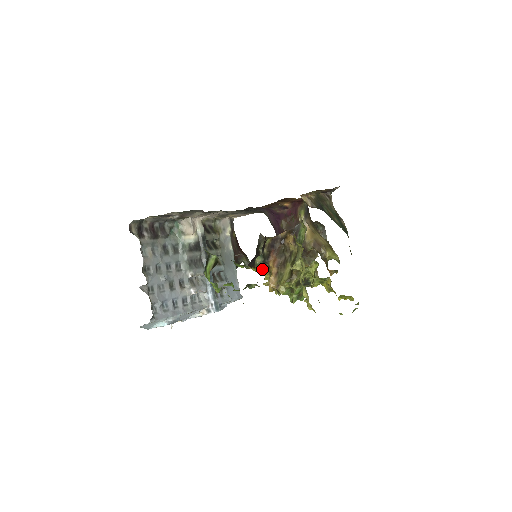
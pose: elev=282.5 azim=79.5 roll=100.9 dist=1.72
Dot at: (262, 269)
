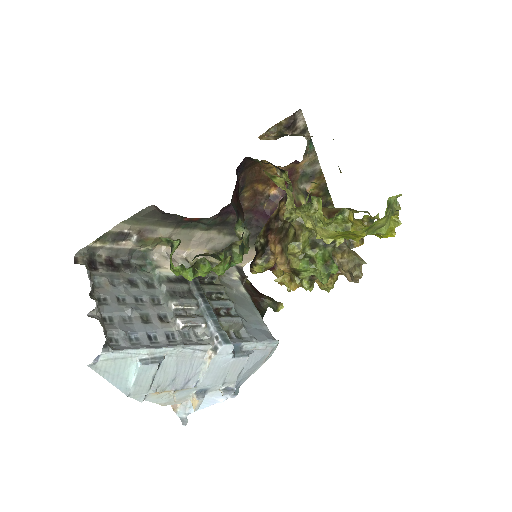
Dot at: (266, 262)
